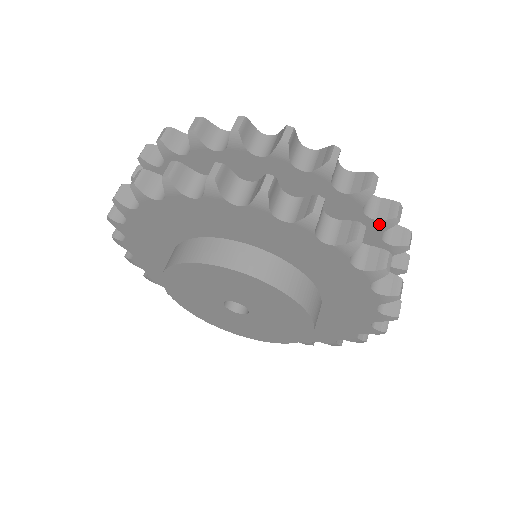
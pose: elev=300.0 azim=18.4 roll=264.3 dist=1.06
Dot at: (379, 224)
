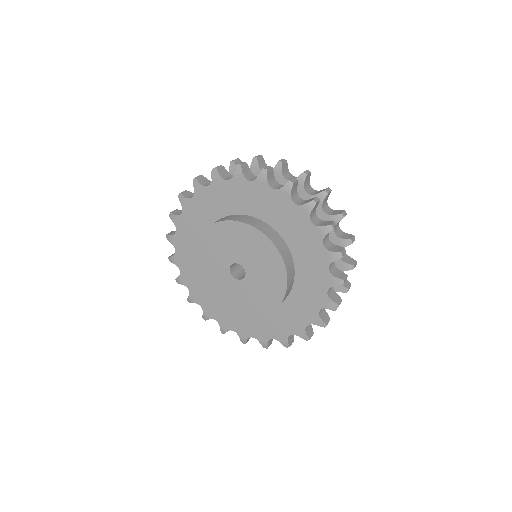
Dot at: occluded
